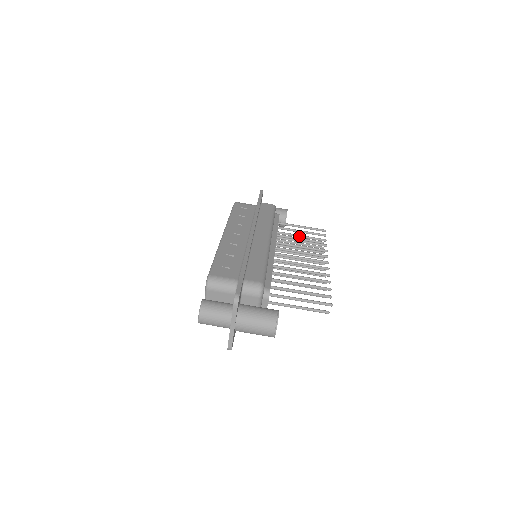
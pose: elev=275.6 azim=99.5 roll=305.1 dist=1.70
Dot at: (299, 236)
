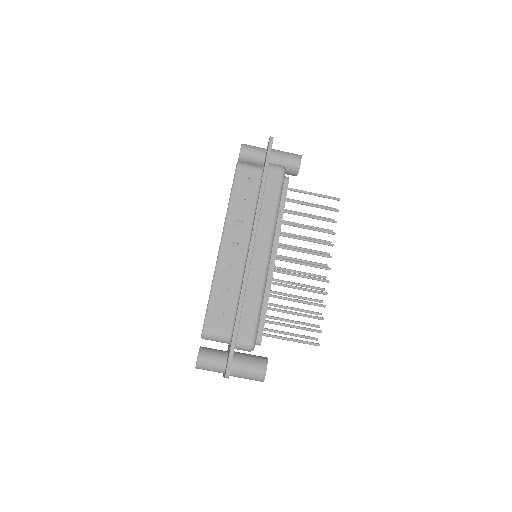
Dot at: occluded
